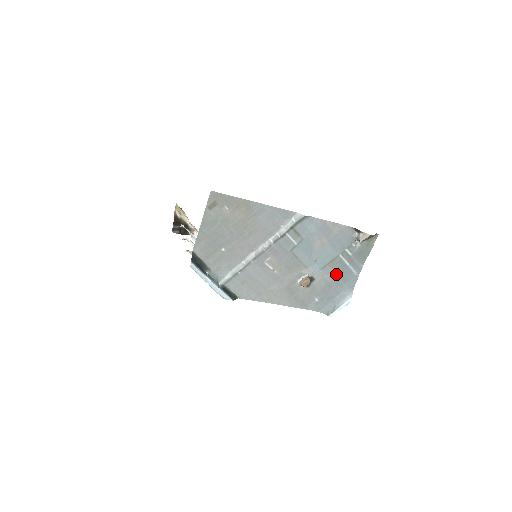
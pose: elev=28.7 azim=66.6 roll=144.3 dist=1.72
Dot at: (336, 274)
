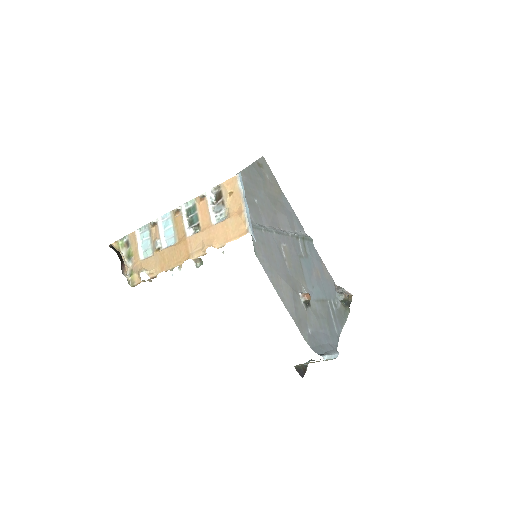
Dot at: (325, 318)
